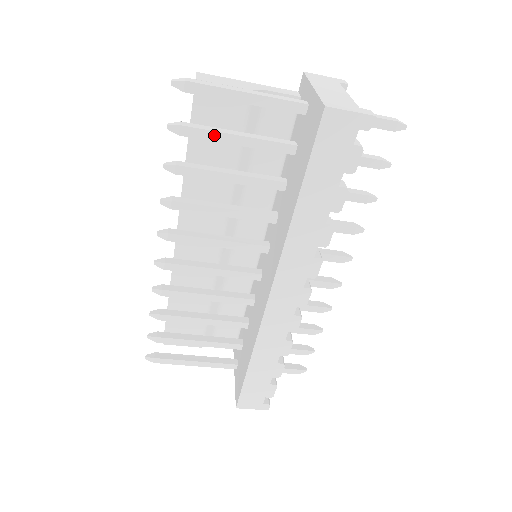
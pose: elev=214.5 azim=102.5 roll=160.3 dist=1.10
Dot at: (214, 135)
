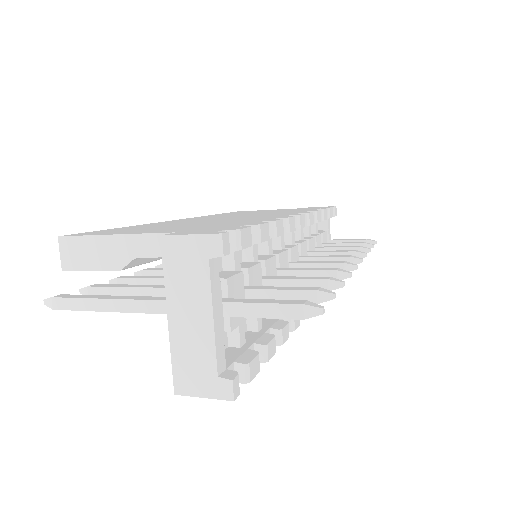
Dot at: occluded
